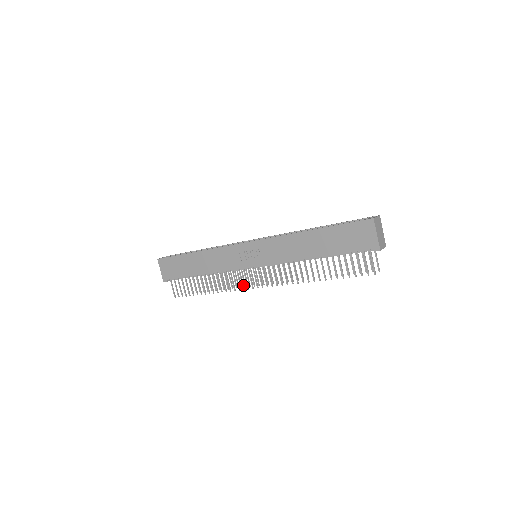
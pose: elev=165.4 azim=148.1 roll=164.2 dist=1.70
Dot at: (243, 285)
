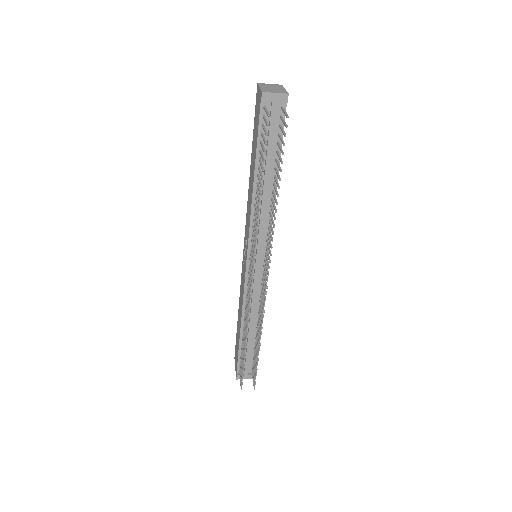
Dot at: (250, 296)
